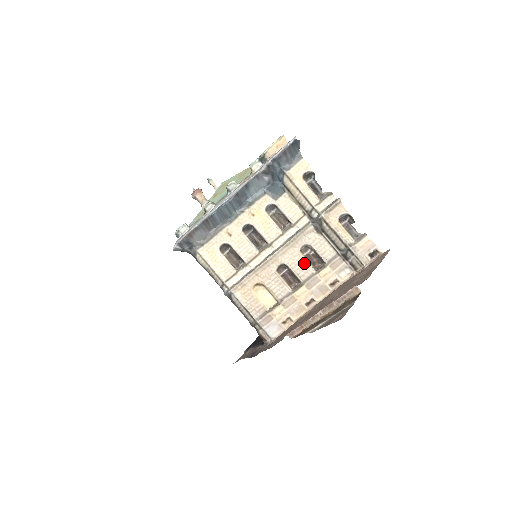
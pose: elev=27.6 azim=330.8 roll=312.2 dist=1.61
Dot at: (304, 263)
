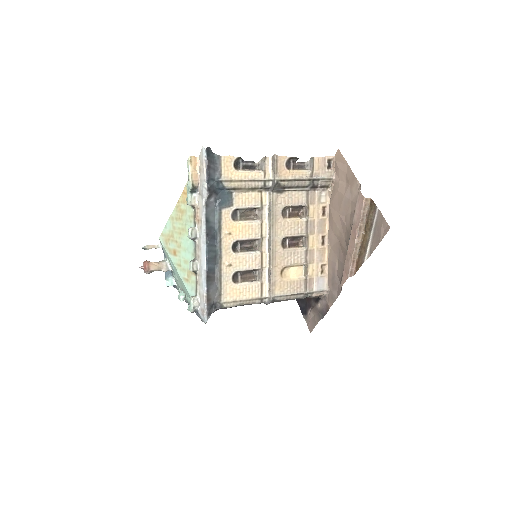
Dot at: (294, 222)
